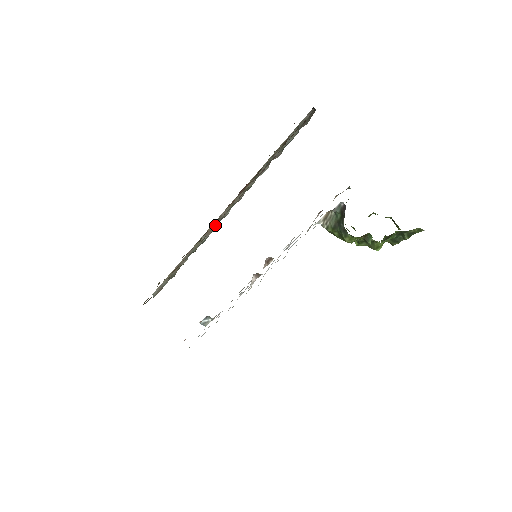
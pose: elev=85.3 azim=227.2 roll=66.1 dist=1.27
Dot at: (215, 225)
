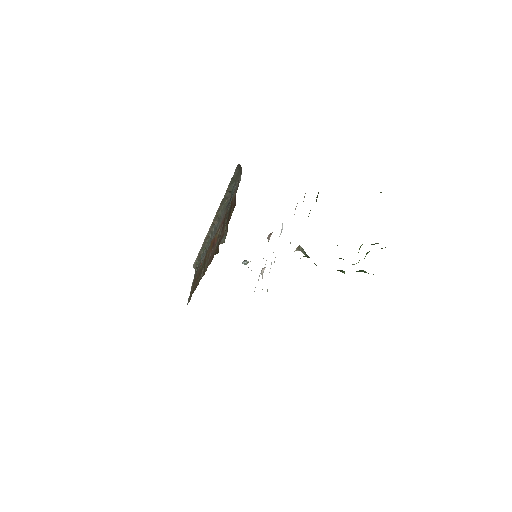
Dot at: (209, 234)
